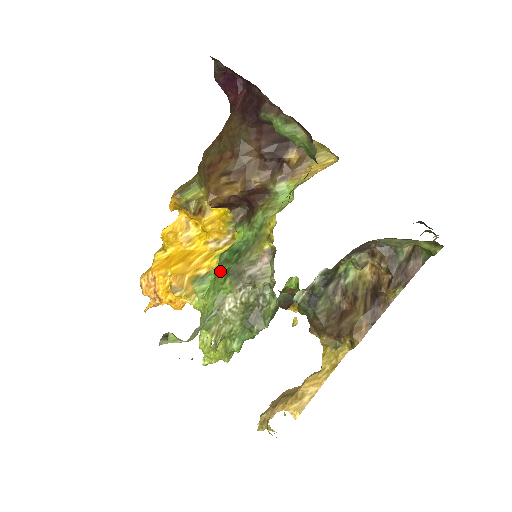
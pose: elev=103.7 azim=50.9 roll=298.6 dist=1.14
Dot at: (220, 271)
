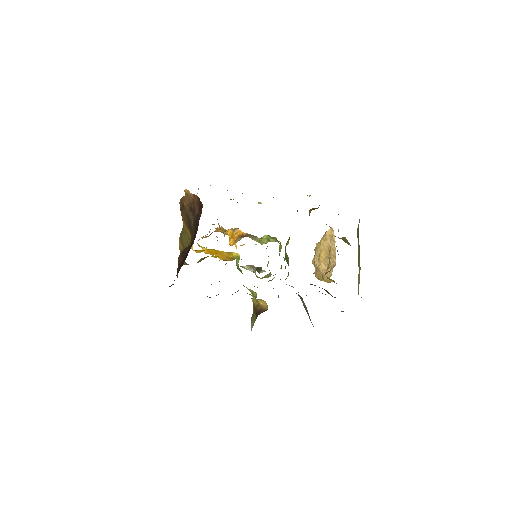
Dot at: occluded
